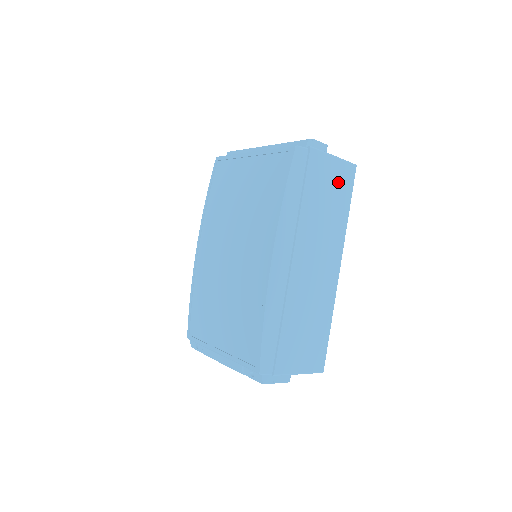
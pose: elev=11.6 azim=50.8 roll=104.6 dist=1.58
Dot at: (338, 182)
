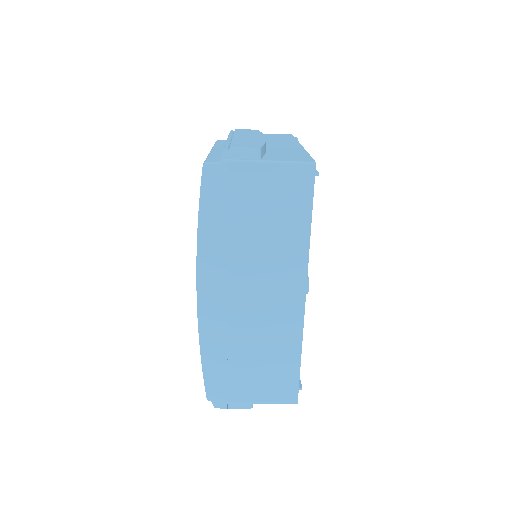
Dot at: (282, 194)
